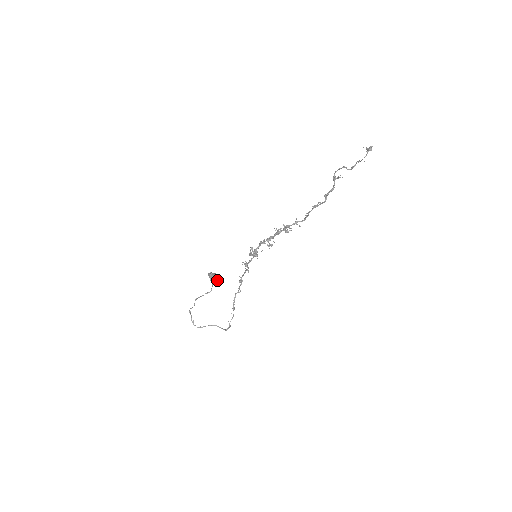
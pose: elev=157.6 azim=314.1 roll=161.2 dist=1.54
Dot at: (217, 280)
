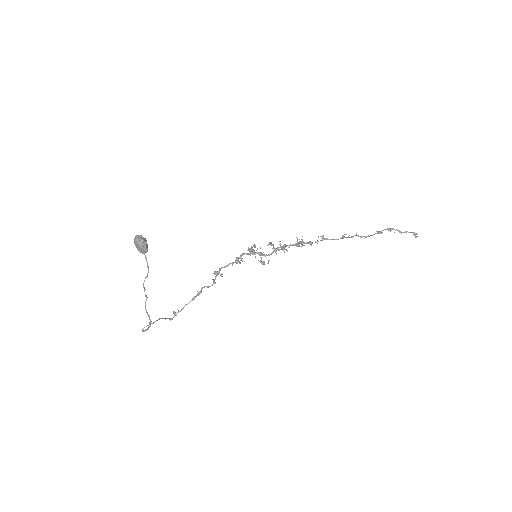
Dot at: occluded
